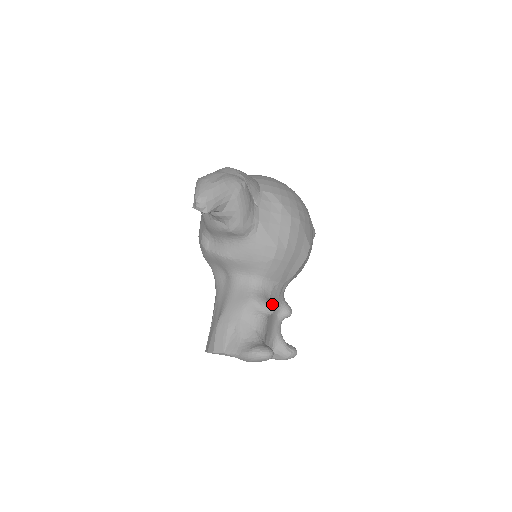
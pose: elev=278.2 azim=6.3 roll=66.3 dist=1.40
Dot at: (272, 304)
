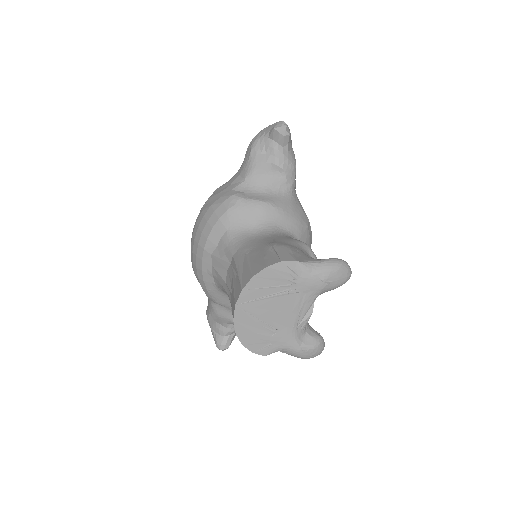
Dot at: occluded
